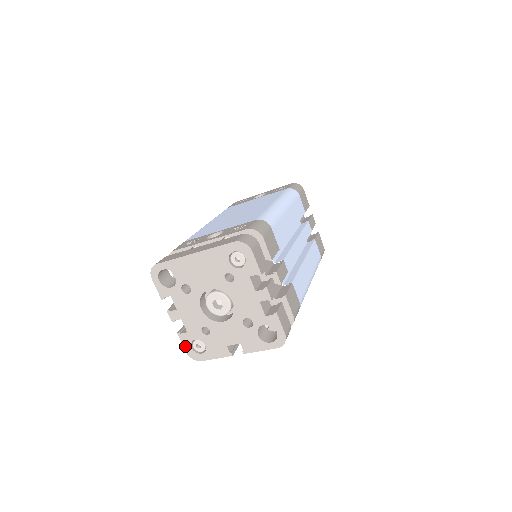
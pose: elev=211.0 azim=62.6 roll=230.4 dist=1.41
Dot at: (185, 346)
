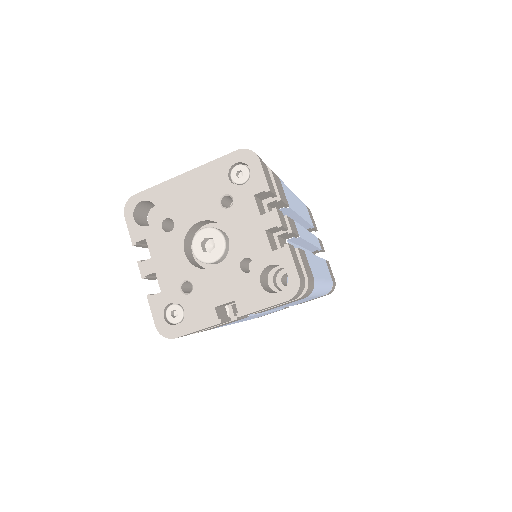
Dot at: (155, 315)
